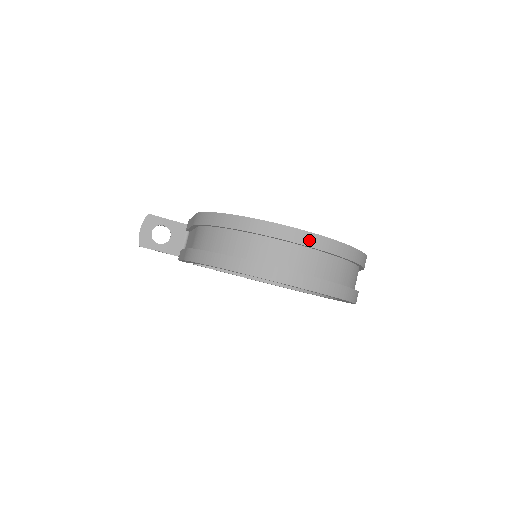
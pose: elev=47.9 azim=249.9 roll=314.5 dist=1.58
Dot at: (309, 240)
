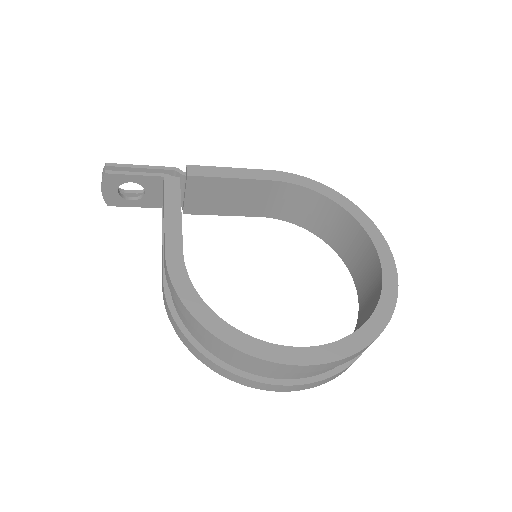
Dot at: (306, 369)
